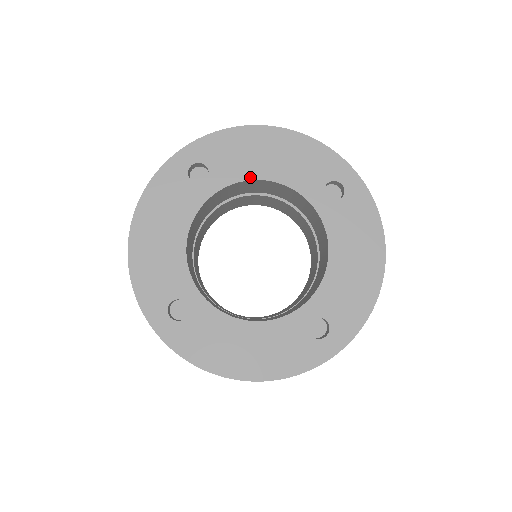
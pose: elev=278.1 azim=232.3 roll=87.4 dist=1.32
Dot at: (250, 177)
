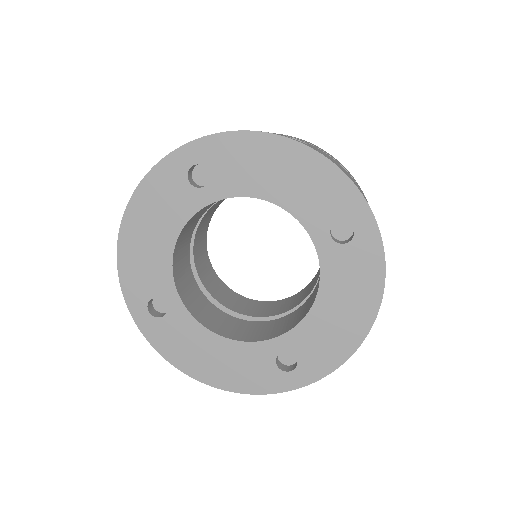
Dot at: (253, 194)
